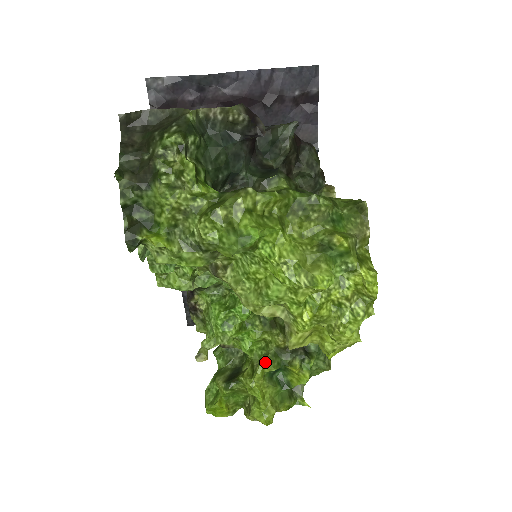
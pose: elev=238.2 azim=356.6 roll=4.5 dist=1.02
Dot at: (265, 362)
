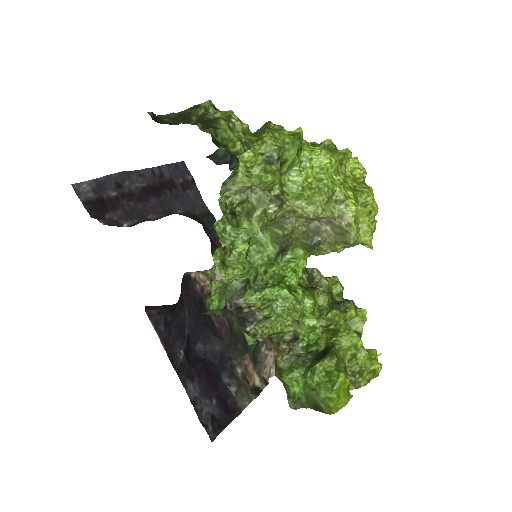
Dot at: (336, 310)
